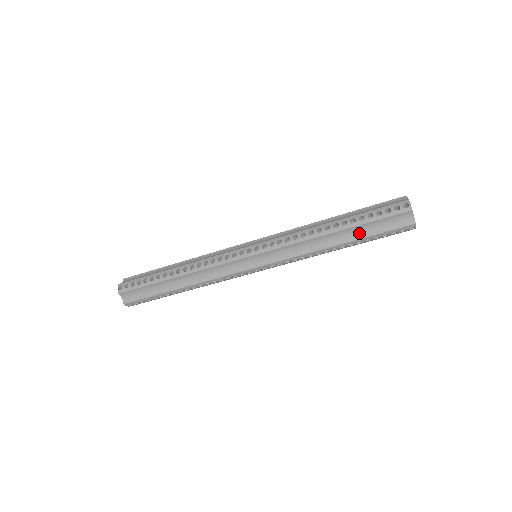
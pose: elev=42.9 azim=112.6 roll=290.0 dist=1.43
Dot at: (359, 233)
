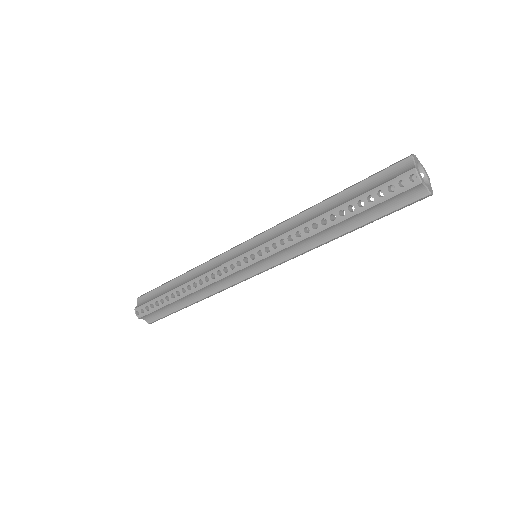
Dot at: (363, 218)
